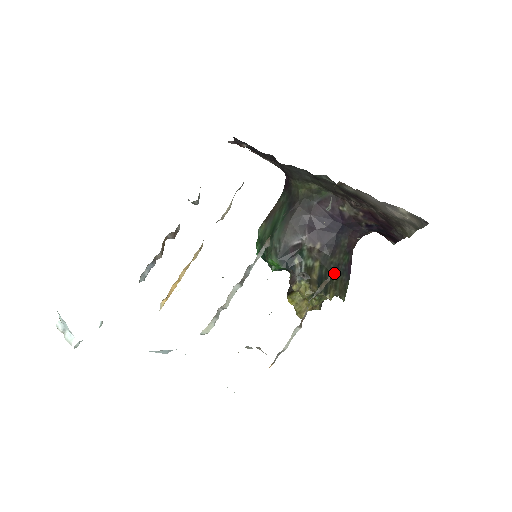
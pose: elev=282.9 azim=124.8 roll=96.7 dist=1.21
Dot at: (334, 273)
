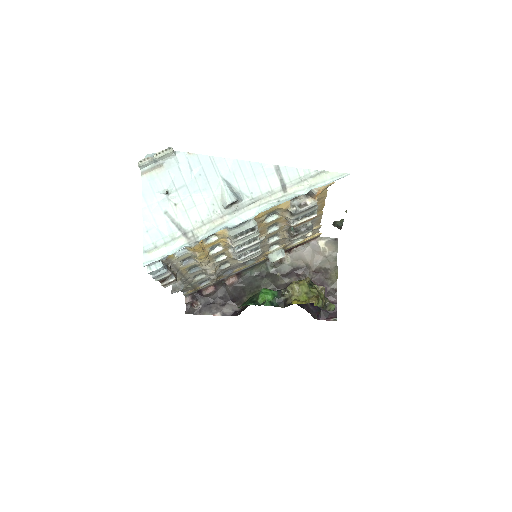
Dot at: occluded
